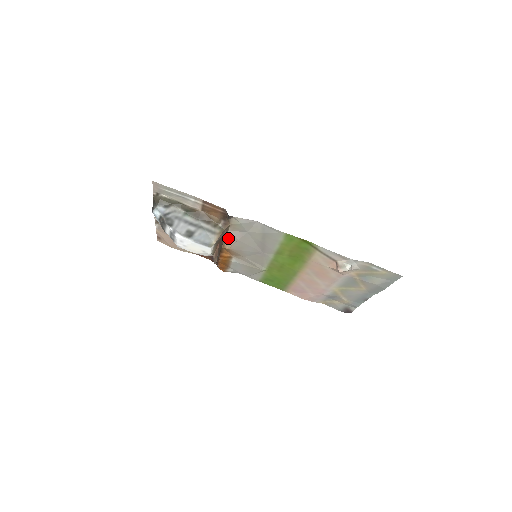
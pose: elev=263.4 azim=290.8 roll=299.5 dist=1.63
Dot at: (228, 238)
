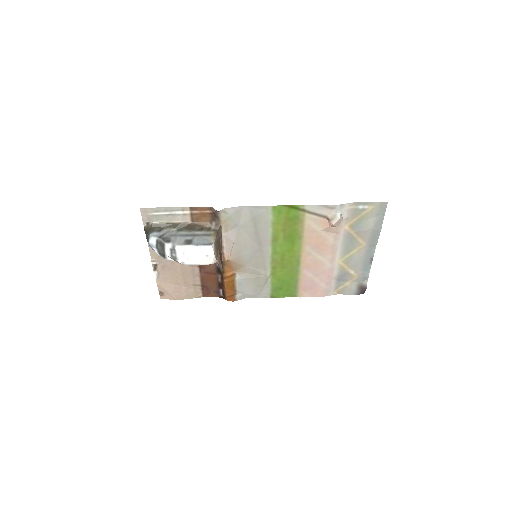
Dot at: (224, 245)
